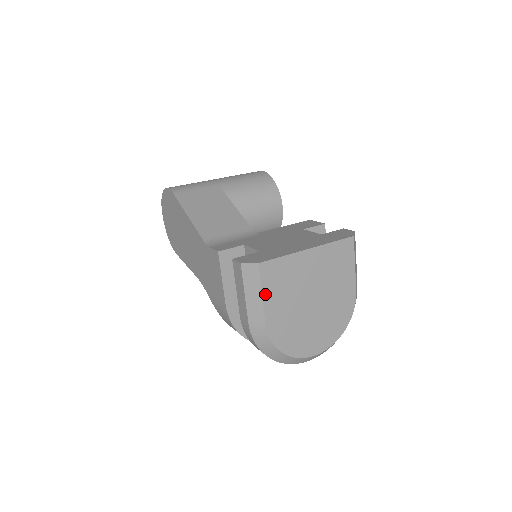
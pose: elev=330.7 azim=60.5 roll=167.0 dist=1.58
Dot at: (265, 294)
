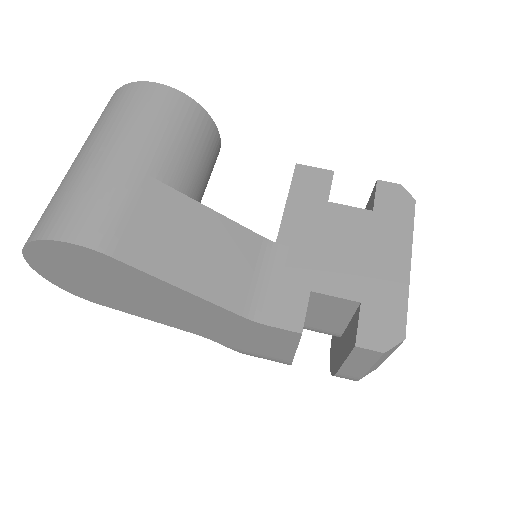
Dot at: occluded
